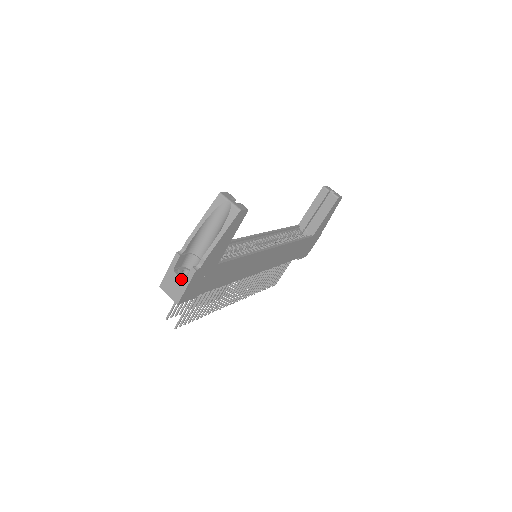
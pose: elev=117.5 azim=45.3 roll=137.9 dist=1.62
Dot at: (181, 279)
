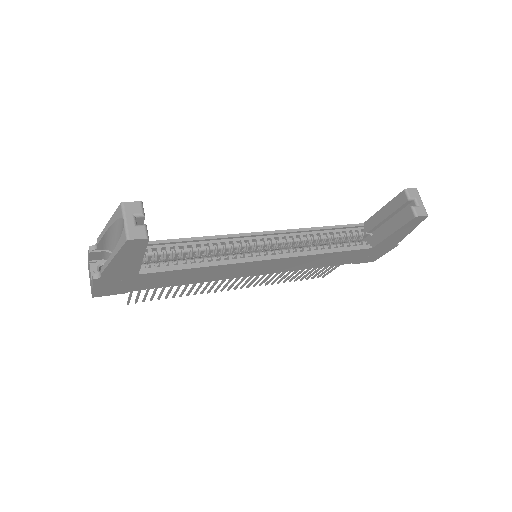
Dot at: (91, 276)
